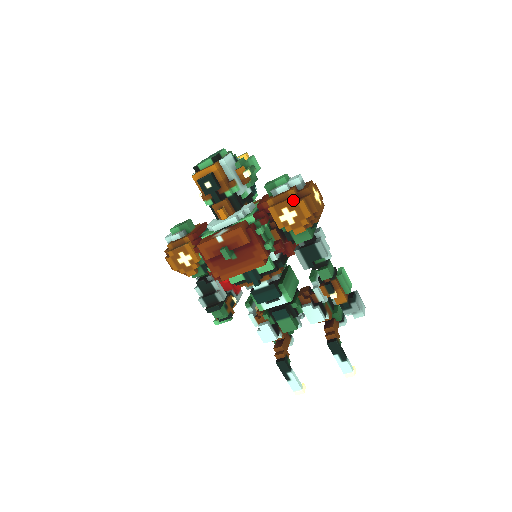
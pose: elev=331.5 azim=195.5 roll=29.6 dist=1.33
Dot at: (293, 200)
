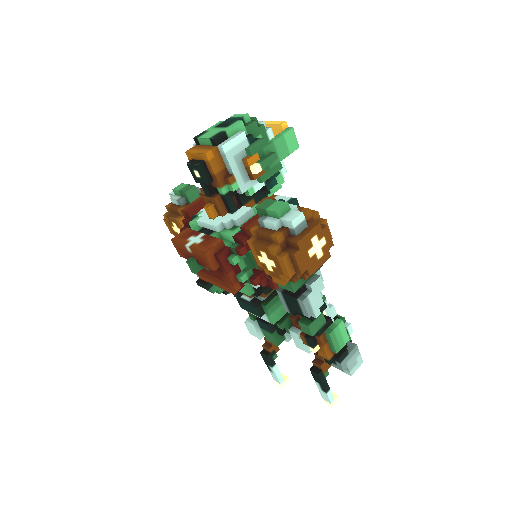
Dot at: (272, 251)
